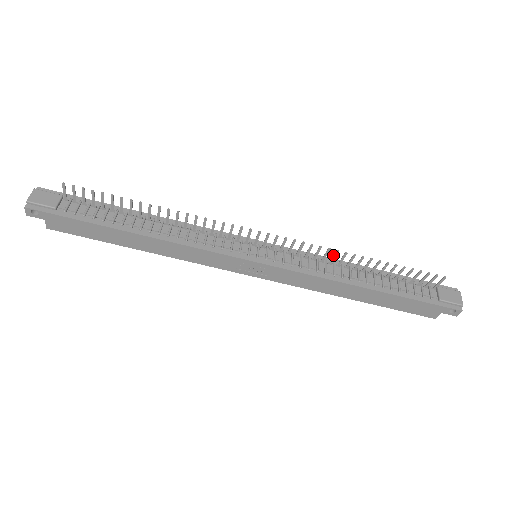
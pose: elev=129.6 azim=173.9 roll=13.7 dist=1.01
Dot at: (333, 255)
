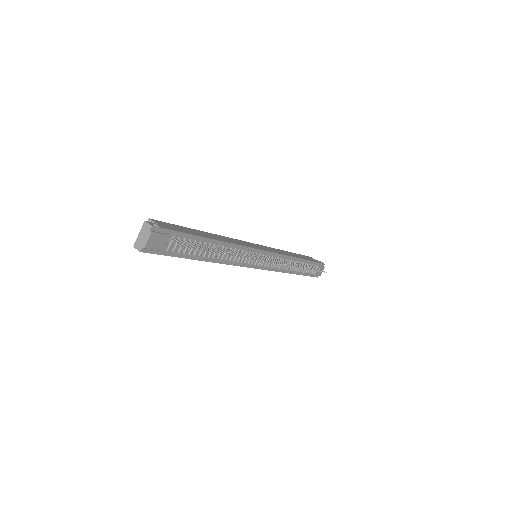
Dot at: (294, 265)
